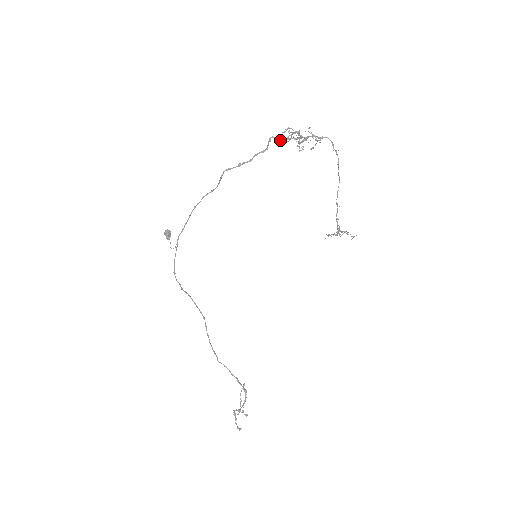
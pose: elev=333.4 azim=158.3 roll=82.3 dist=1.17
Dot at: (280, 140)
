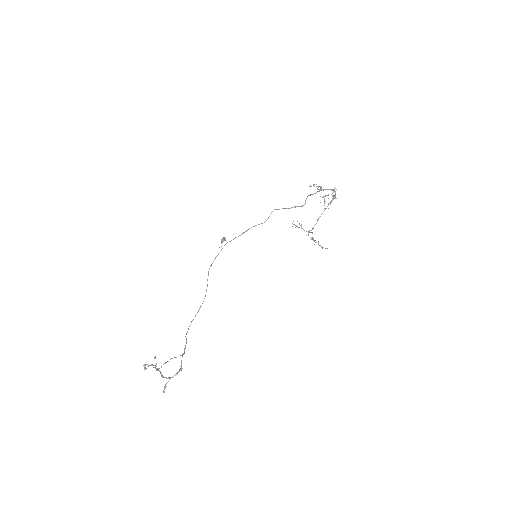
Dot at: occluded
